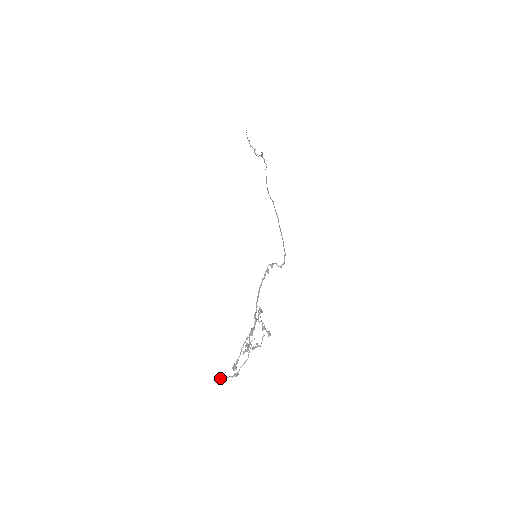
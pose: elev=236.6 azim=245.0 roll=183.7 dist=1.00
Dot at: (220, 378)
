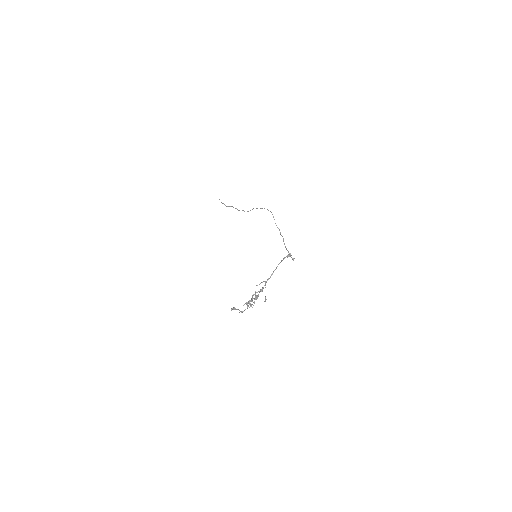
Dot at: (234, 307)
